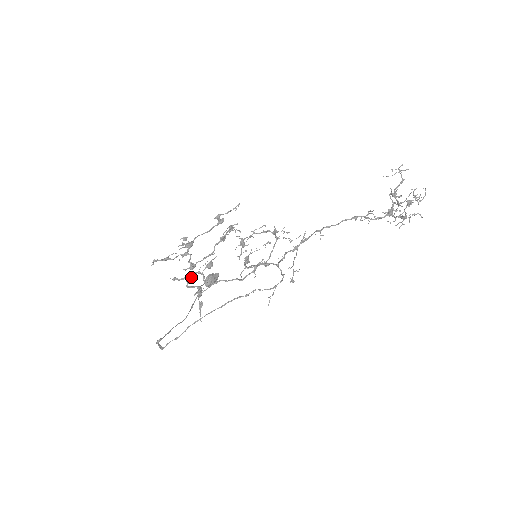
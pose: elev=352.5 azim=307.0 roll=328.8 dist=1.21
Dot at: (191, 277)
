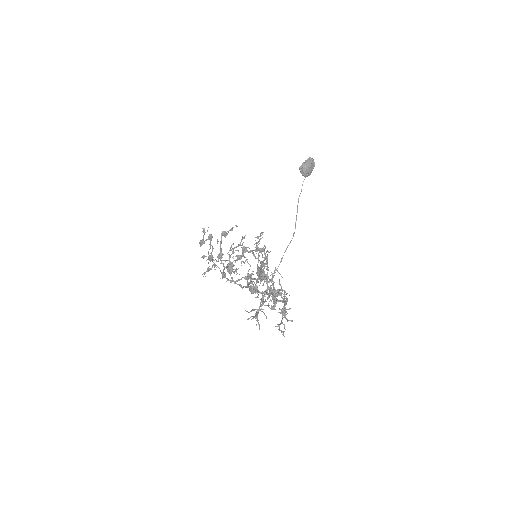
Dot at: occluded
